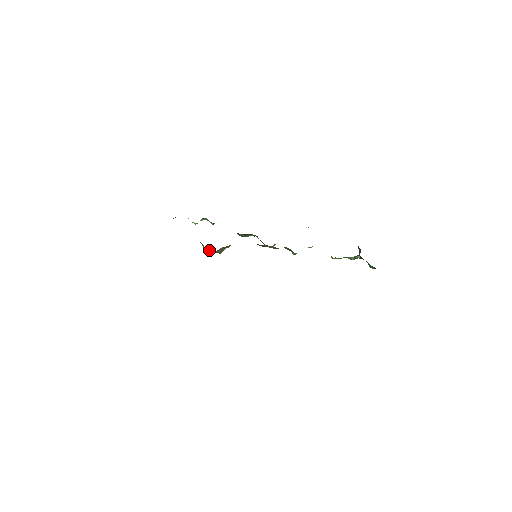
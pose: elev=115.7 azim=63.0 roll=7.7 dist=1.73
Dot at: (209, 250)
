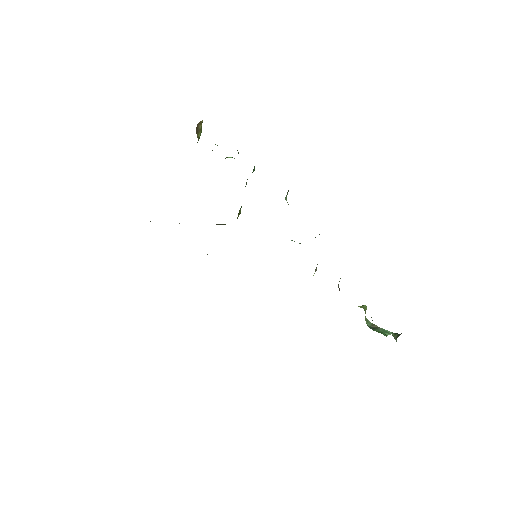
Dot at: occluded
